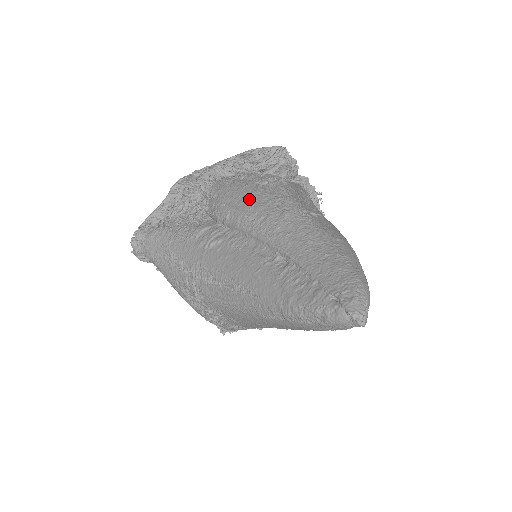
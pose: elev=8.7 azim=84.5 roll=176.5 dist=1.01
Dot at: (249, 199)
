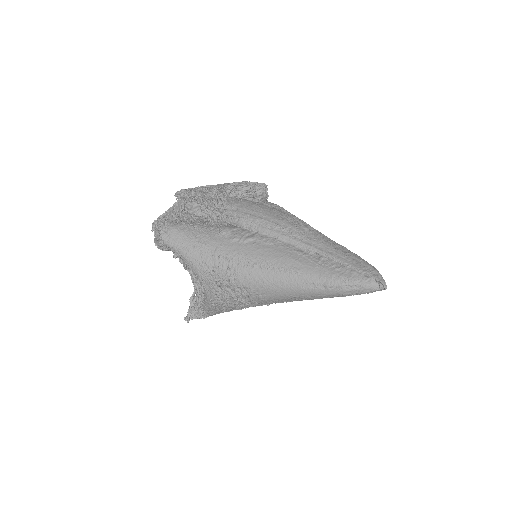
Dot at: (271, 214)
